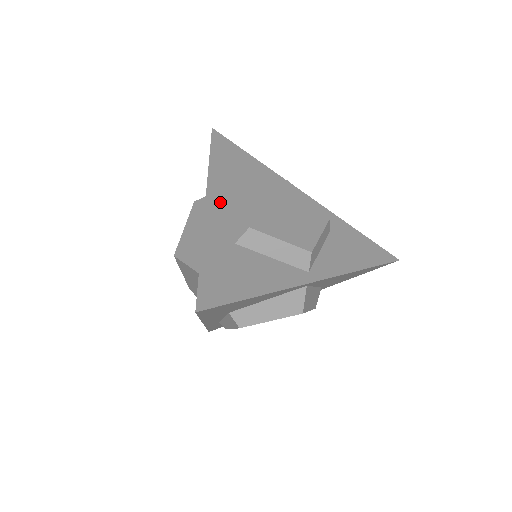
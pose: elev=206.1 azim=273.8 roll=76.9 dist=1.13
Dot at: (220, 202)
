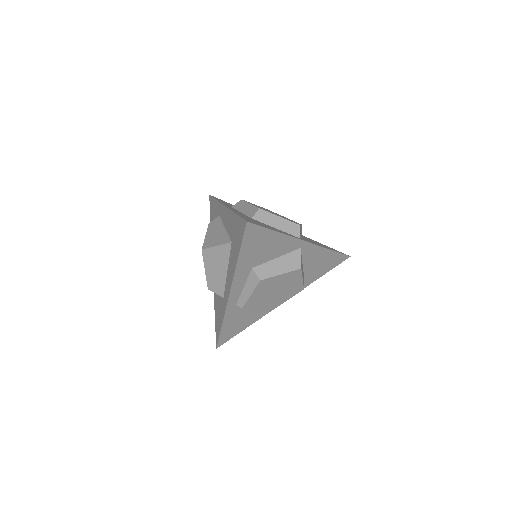
Dot at: occluded
